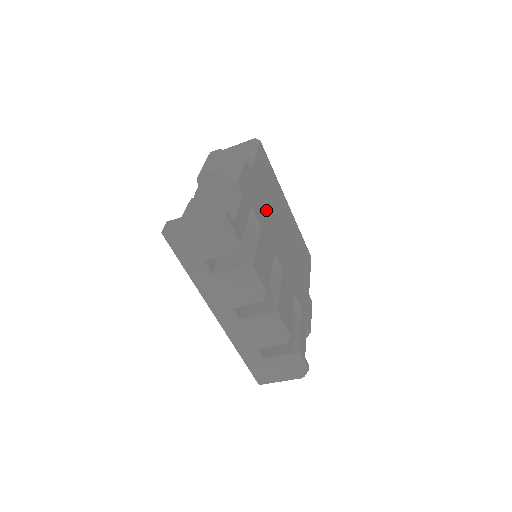
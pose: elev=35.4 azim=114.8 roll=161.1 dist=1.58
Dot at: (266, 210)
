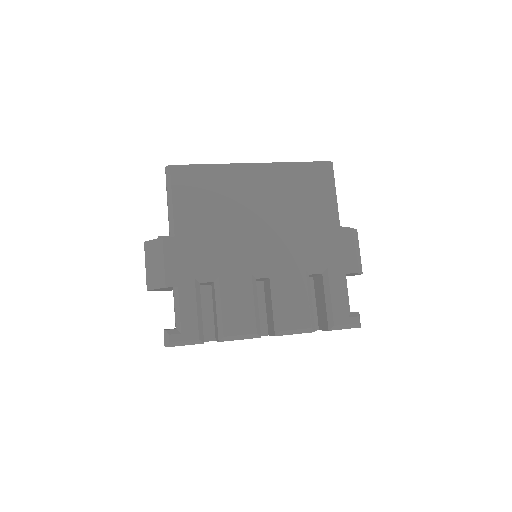
Dot at: (218, 243)
